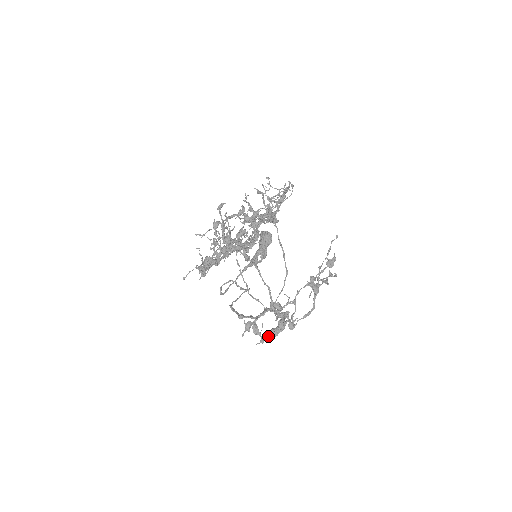
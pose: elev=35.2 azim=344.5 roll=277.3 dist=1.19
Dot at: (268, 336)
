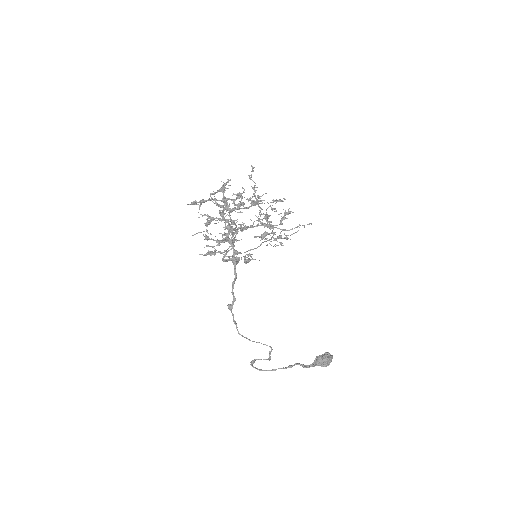
Dot at: (197, 202)
